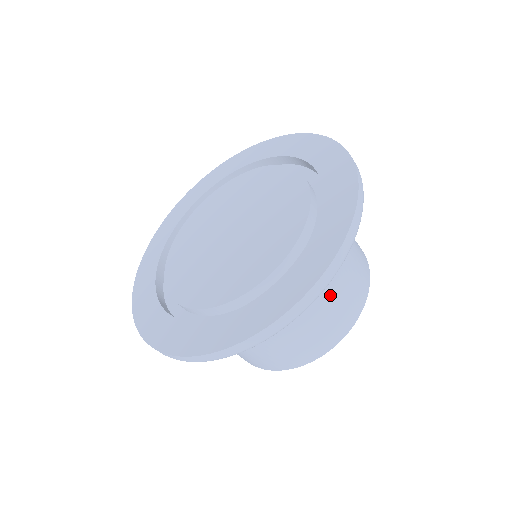
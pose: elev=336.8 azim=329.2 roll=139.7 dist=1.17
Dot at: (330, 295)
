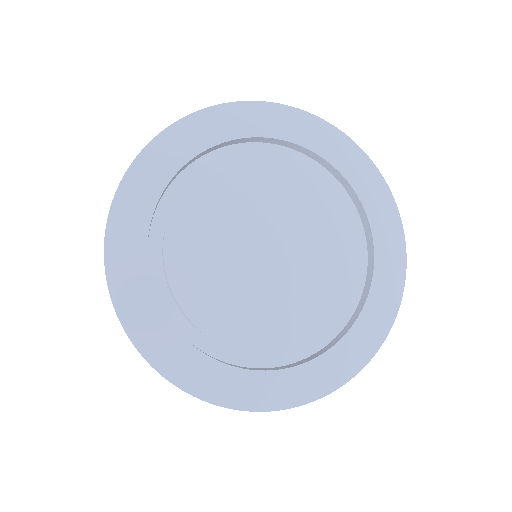
Dot at: occluded
